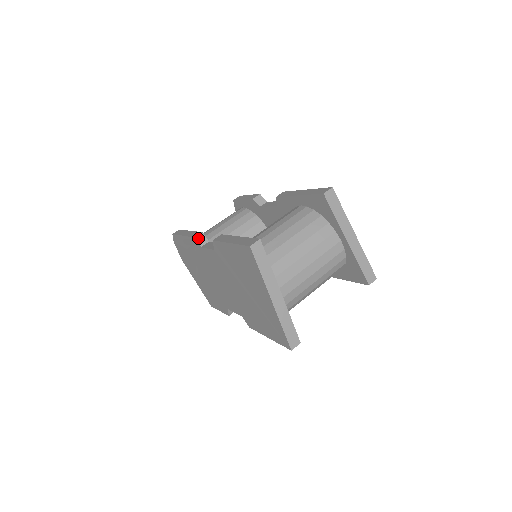
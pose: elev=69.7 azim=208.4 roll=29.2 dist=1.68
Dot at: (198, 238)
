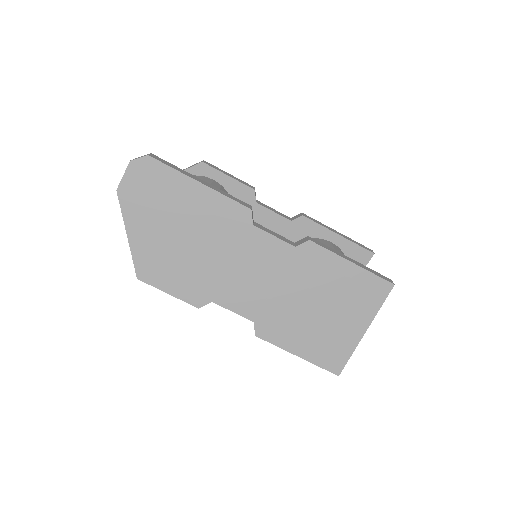
Dot at: occluded
